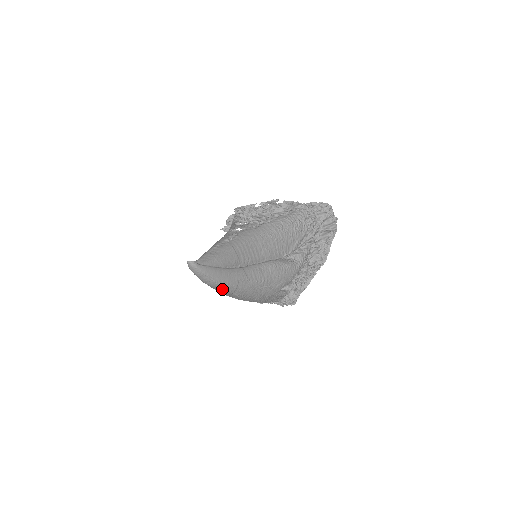
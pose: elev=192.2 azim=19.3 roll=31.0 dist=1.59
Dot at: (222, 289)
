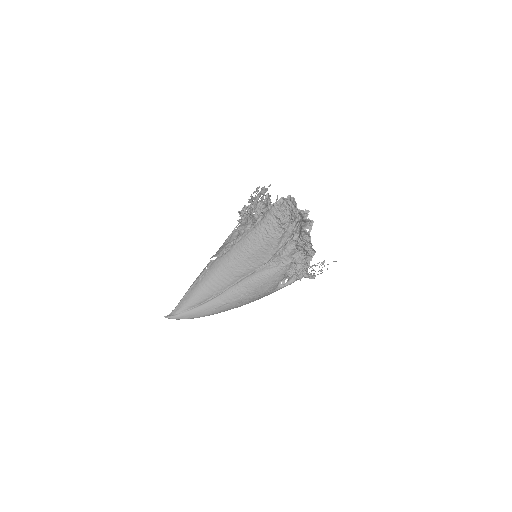
Dot at: (207, 315)
